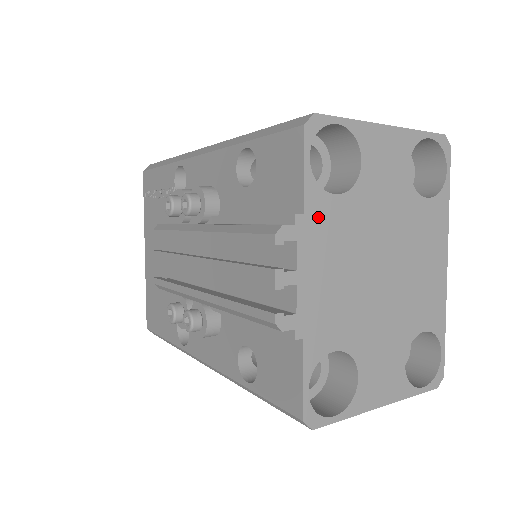
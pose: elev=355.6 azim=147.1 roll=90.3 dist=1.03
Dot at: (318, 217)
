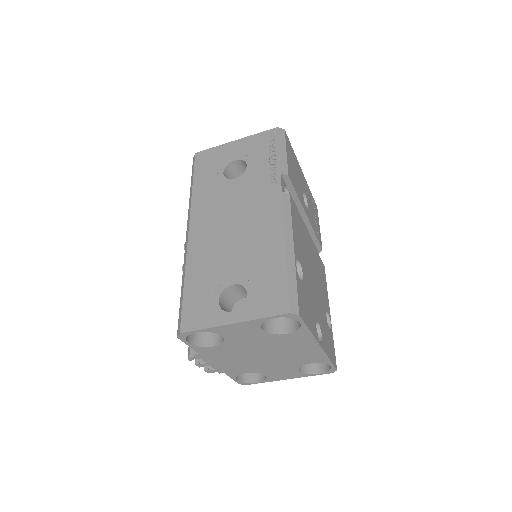
Dot at: (207, 352)
